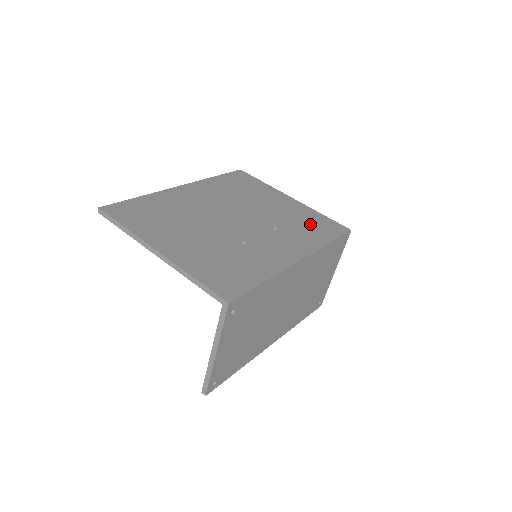
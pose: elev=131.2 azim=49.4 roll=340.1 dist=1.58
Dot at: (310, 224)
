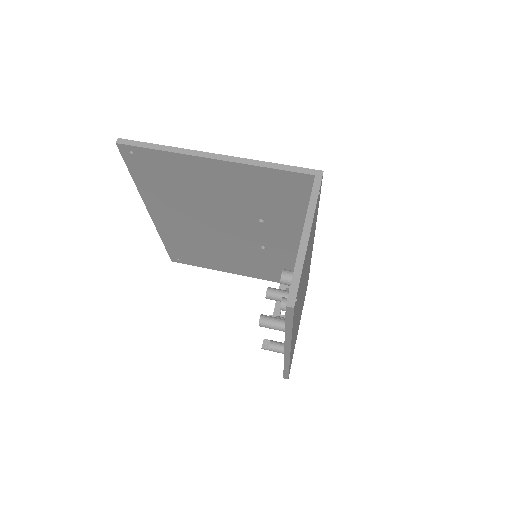
Dot at: occluded
